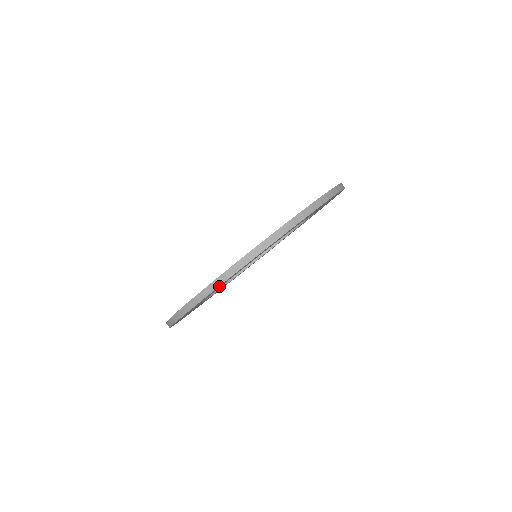
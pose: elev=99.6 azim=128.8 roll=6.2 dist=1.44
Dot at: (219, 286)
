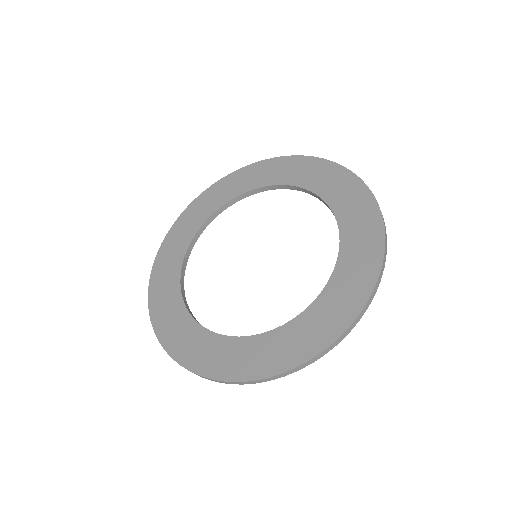
Dot at: occluded
